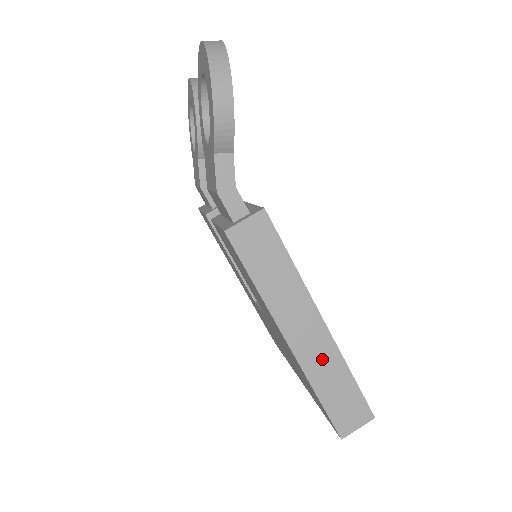
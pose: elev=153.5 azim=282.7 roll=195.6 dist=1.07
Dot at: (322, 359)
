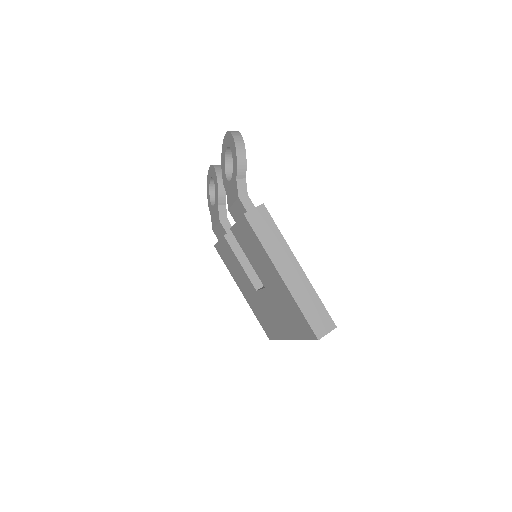
Dot at: (301, 288)
